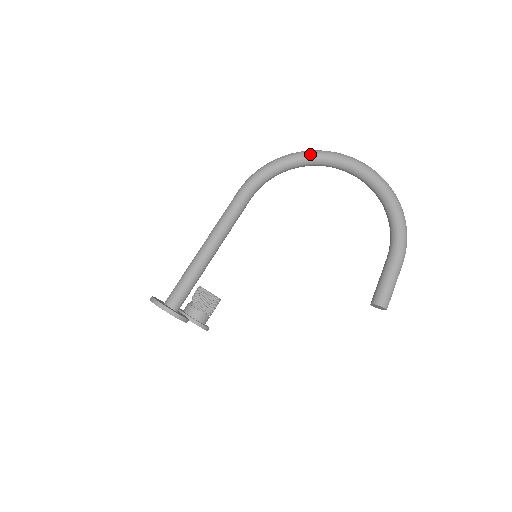
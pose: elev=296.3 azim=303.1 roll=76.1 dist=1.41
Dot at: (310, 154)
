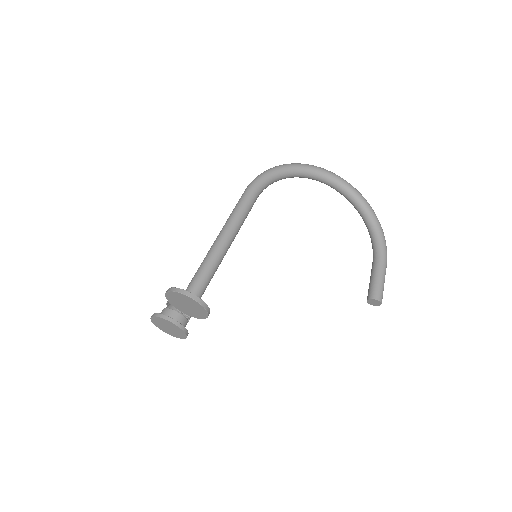
Dot at: (307, 166)
